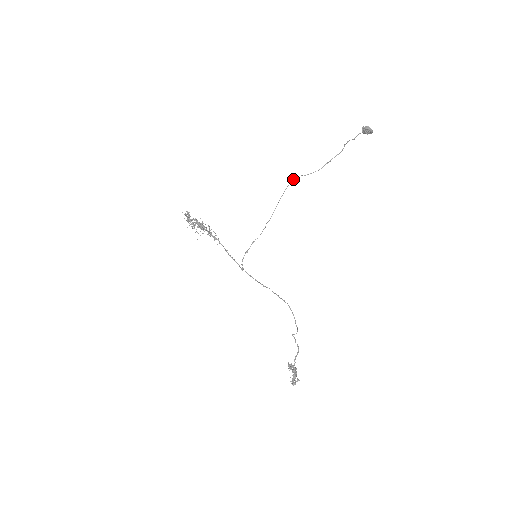
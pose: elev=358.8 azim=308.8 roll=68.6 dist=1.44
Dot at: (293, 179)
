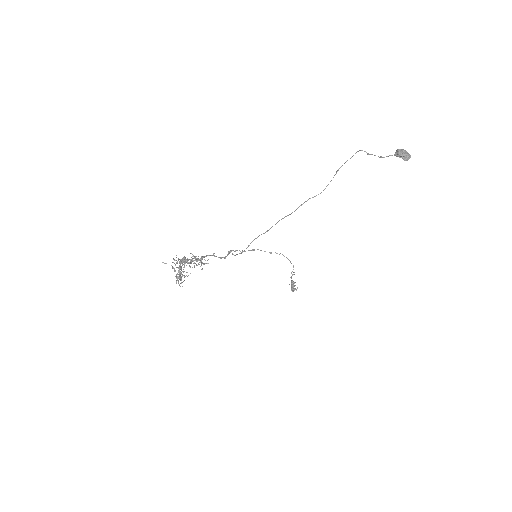
Dot at: occluded
